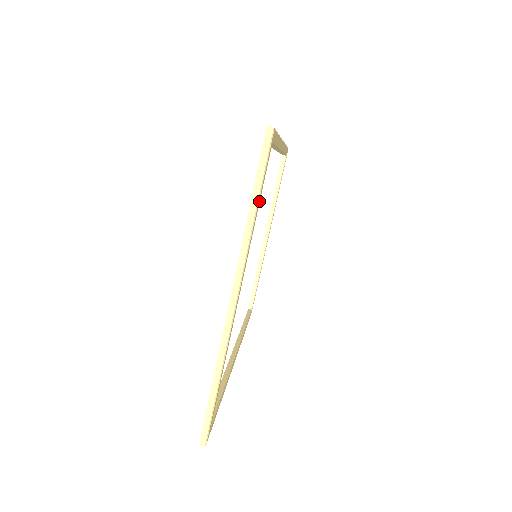
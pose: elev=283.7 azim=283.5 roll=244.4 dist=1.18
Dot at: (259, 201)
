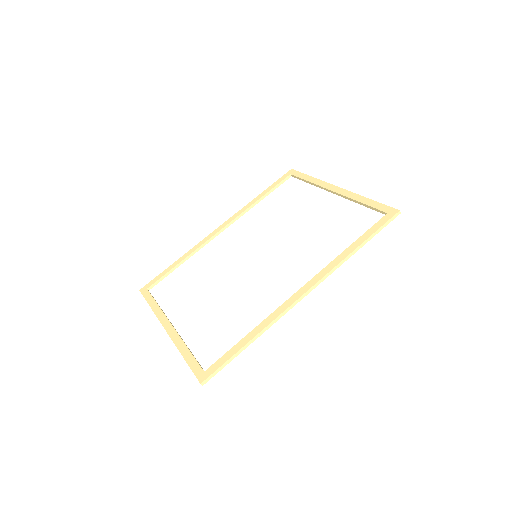
Dot at: occluded
